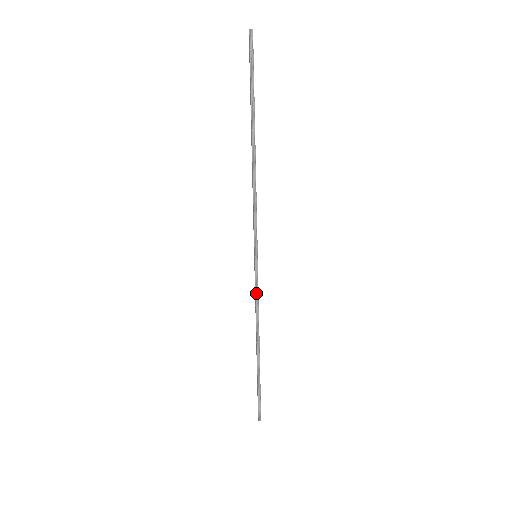
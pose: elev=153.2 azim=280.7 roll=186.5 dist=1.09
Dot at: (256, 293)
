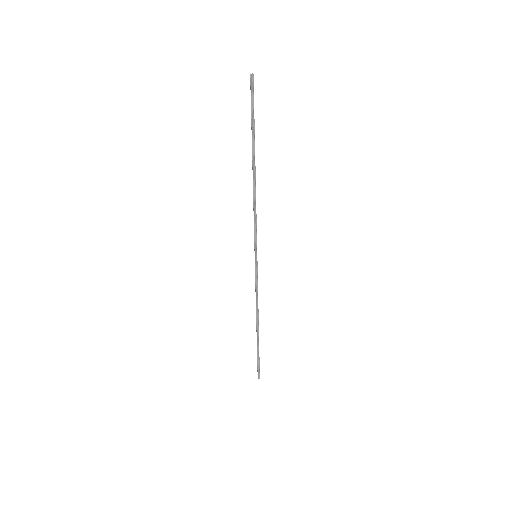
Dot at: (256, 284)
